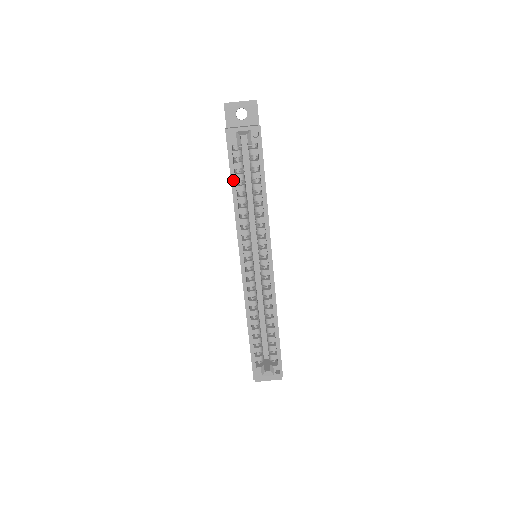
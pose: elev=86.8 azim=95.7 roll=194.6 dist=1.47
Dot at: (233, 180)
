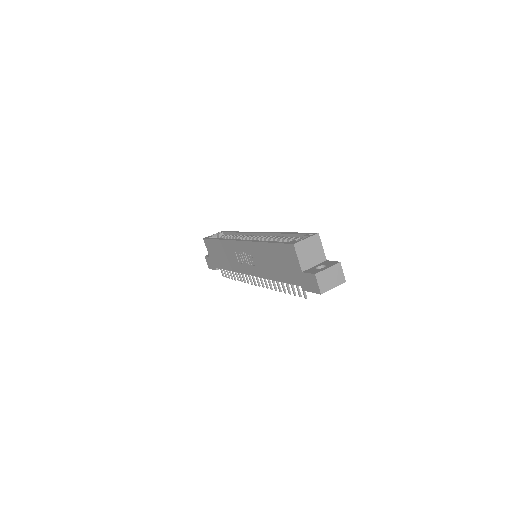
Dot at: (215, 239)
